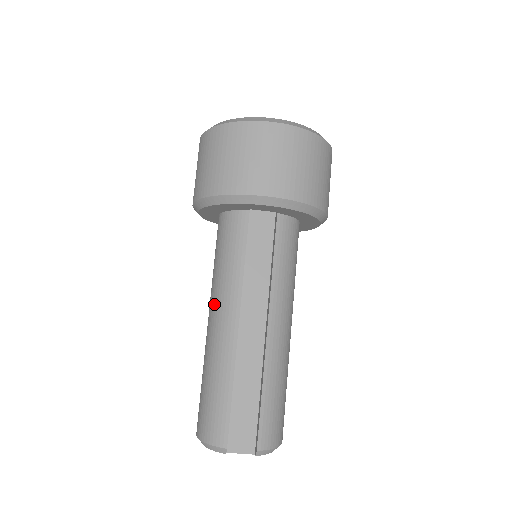
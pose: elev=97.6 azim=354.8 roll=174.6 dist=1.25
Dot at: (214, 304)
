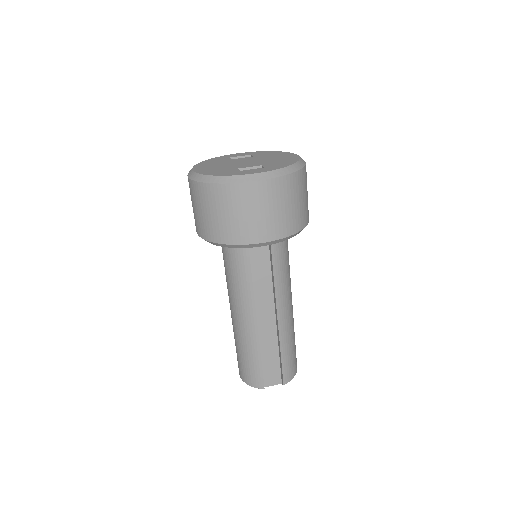
Dot at: (234, 304)
